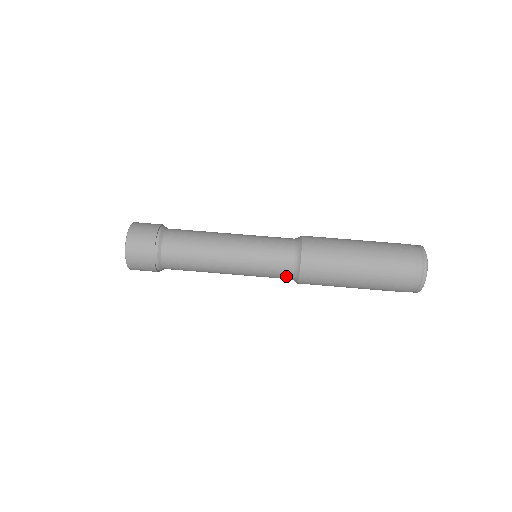
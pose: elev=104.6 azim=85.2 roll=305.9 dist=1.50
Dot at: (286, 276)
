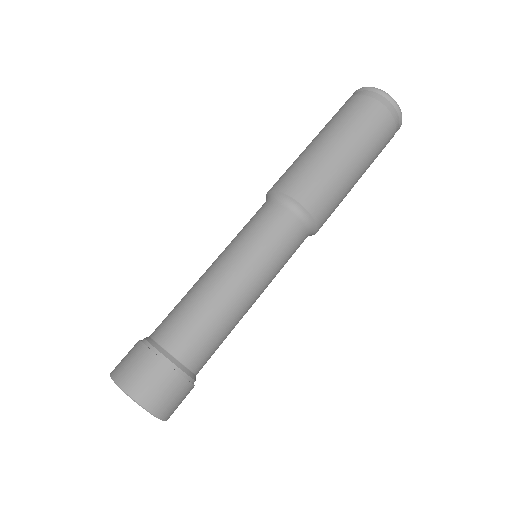
Dot at: (299, 229)
